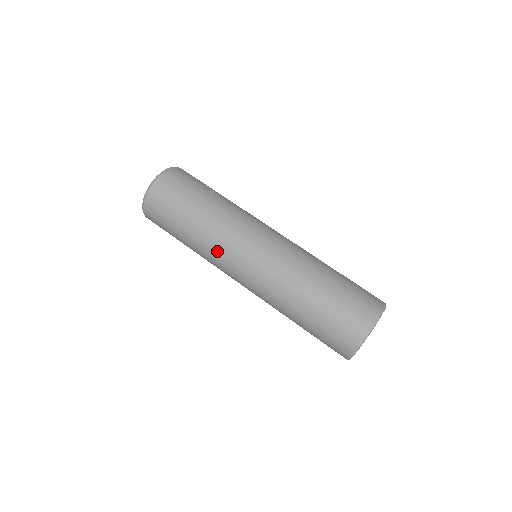
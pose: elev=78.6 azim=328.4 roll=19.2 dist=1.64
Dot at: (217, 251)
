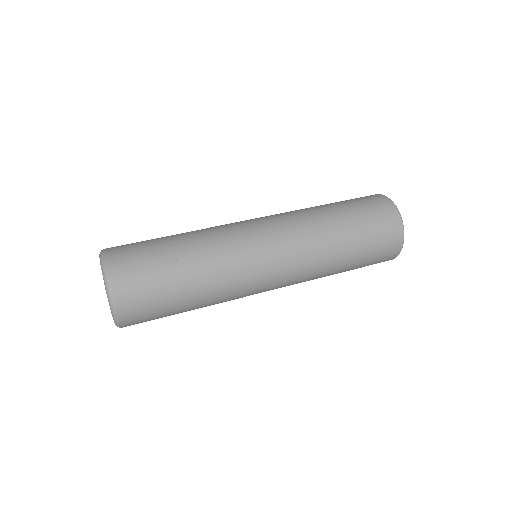
Dot at: occluded
